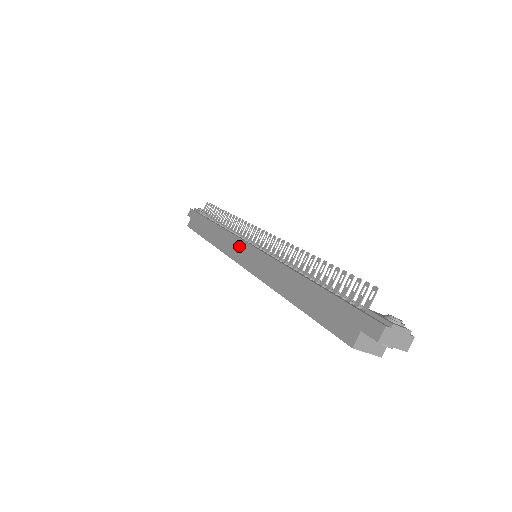
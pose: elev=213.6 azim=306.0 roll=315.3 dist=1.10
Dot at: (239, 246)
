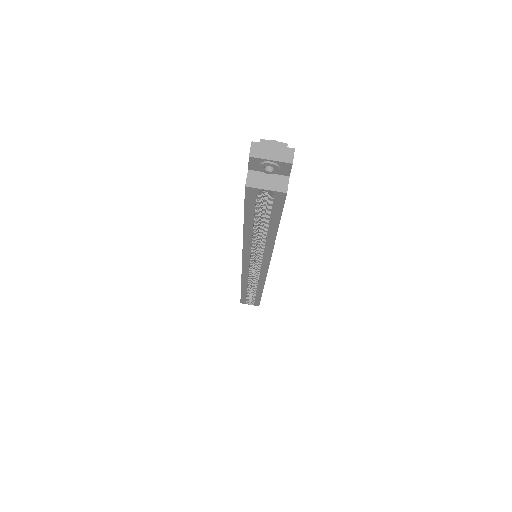
Dot at: occluded
